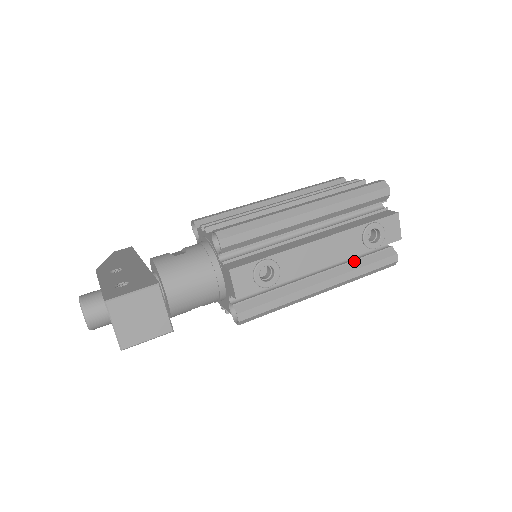
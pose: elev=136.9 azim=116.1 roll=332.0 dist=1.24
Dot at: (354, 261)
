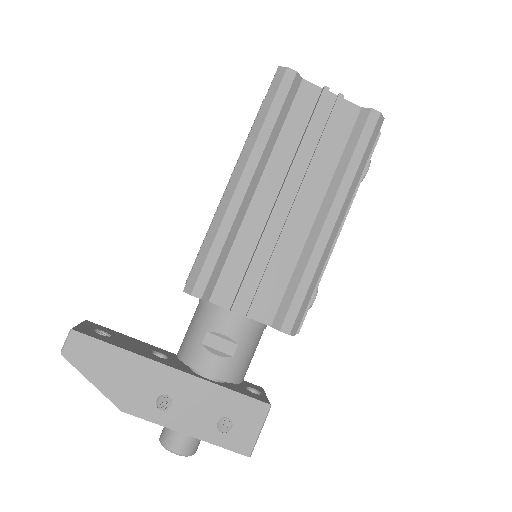
Dot at: occluded
